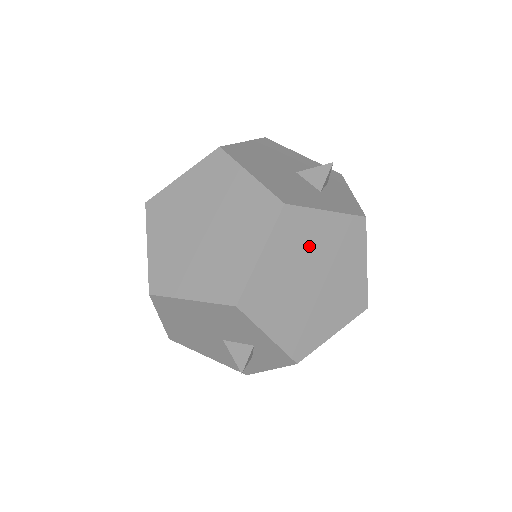
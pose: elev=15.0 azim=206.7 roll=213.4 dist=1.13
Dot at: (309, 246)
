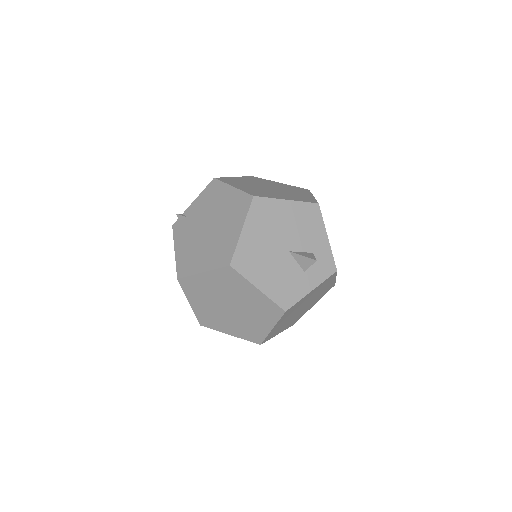
Dot at: occluded
